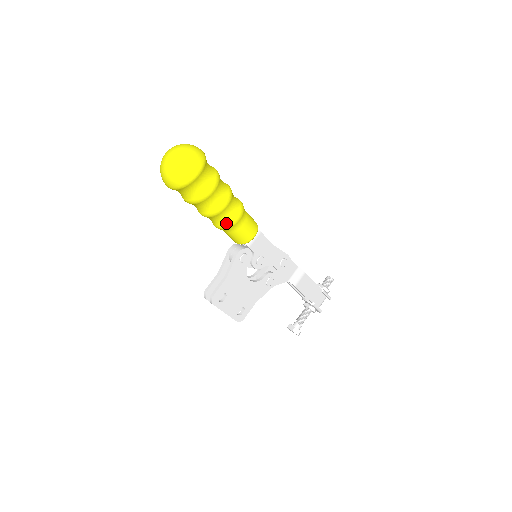
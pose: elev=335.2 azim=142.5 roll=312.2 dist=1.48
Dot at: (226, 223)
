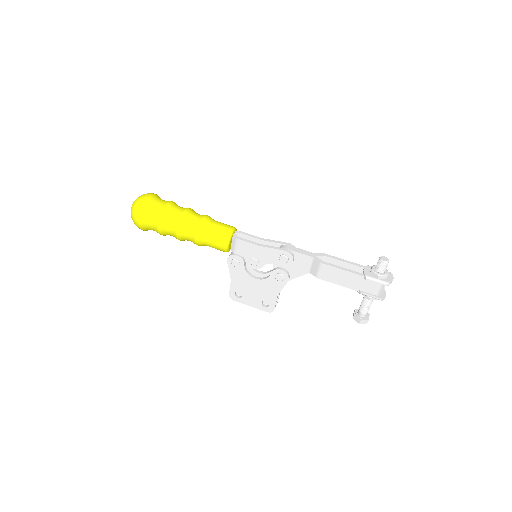
Dot at: (194, 243)
